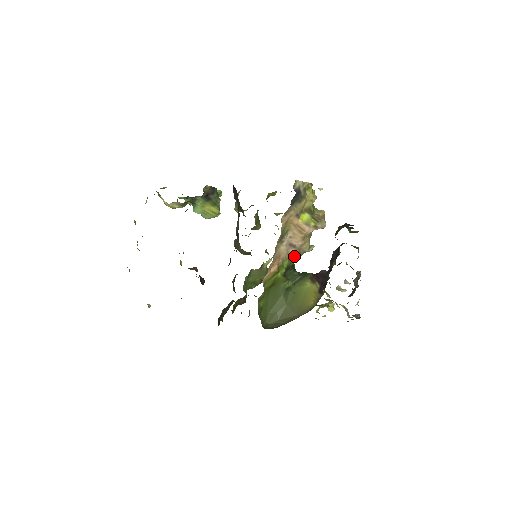
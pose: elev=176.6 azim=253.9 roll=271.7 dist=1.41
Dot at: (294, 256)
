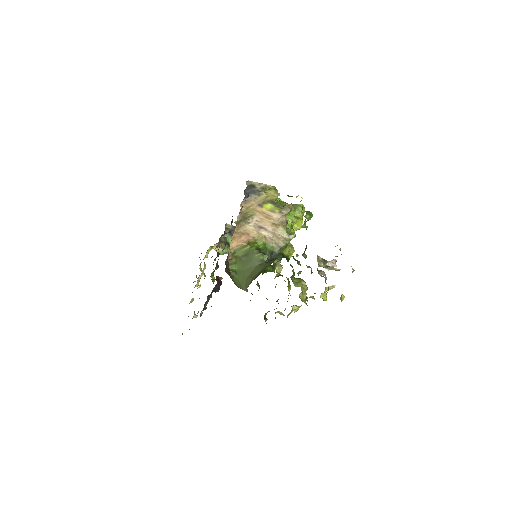
Dot at: (273, 241)
